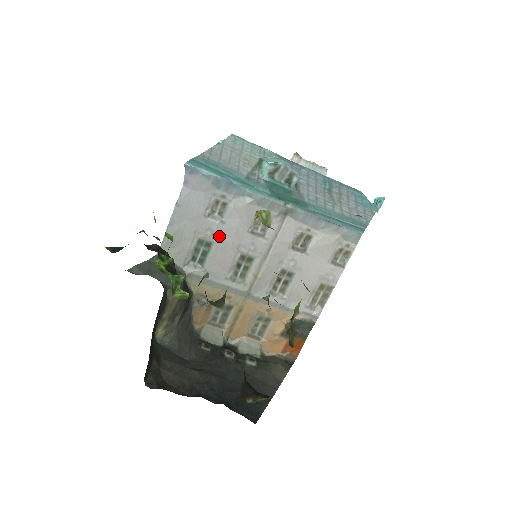
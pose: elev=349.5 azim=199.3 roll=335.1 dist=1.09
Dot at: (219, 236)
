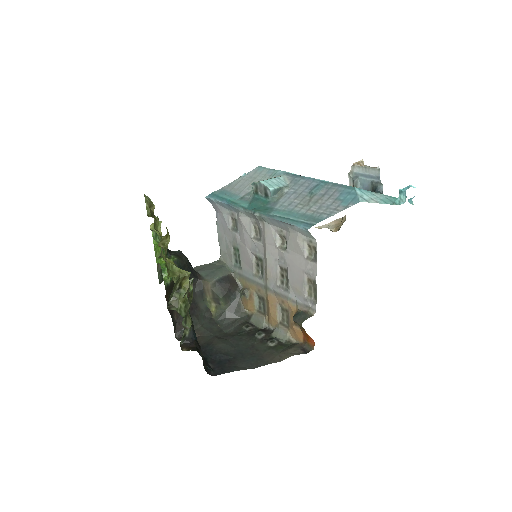
Dot at: (240, 243)
